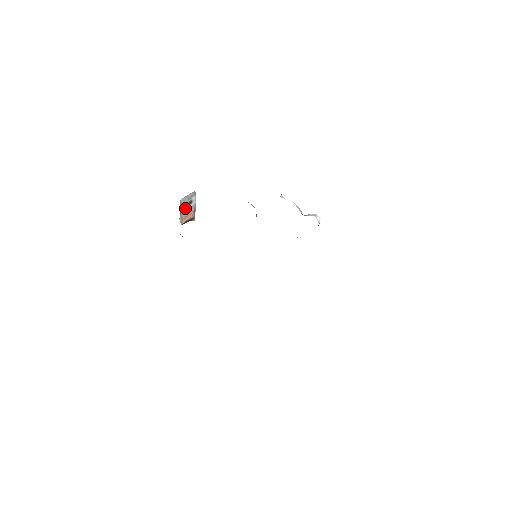
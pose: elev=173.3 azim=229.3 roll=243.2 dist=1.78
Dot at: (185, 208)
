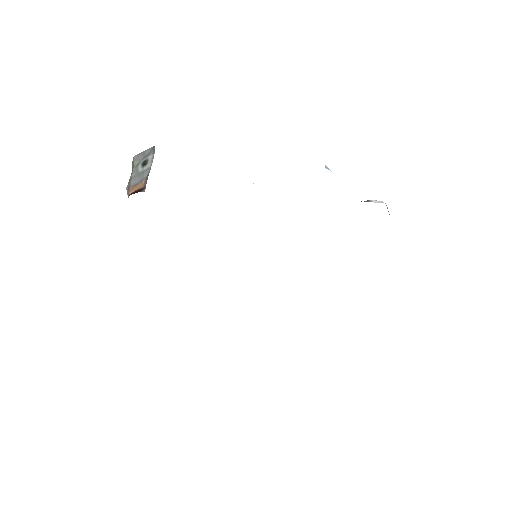
Dot at: (136, 171)
